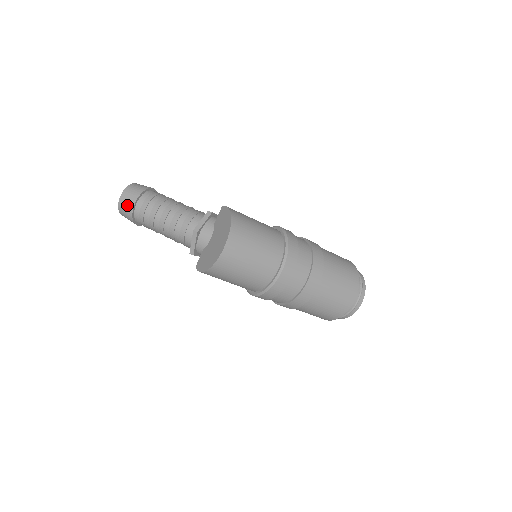
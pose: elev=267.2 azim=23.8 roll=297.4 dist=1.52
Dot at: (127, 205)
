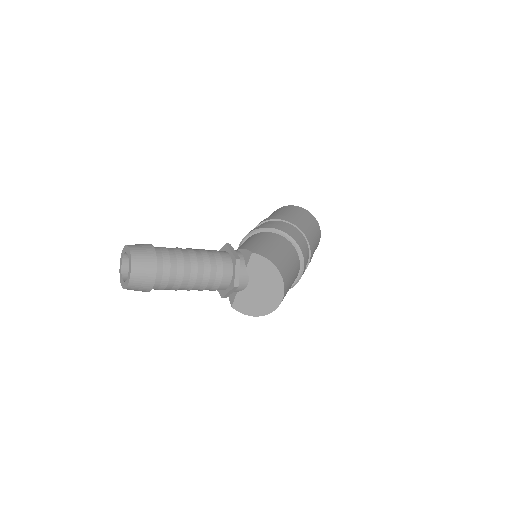
Dot at: (143, 286)
